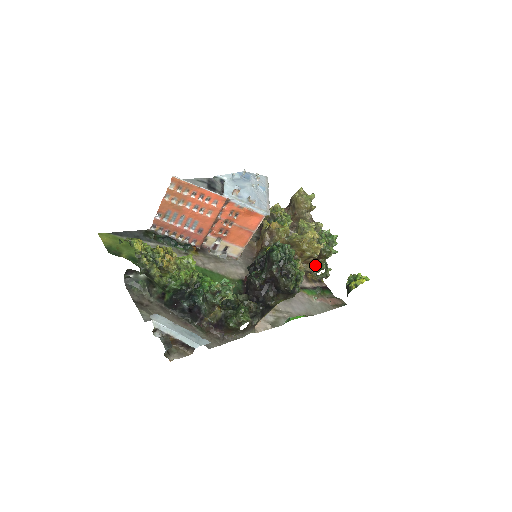
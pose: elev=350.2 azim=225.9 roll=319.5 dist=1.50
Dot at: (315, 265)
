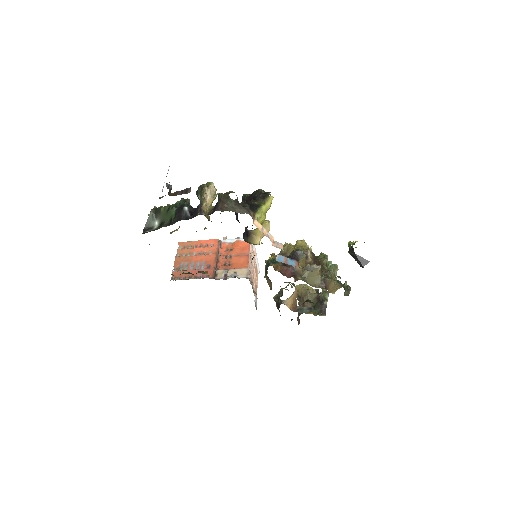
Dot at: occluded
